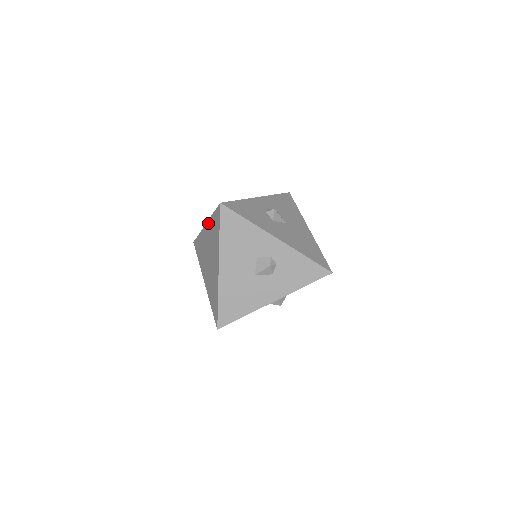
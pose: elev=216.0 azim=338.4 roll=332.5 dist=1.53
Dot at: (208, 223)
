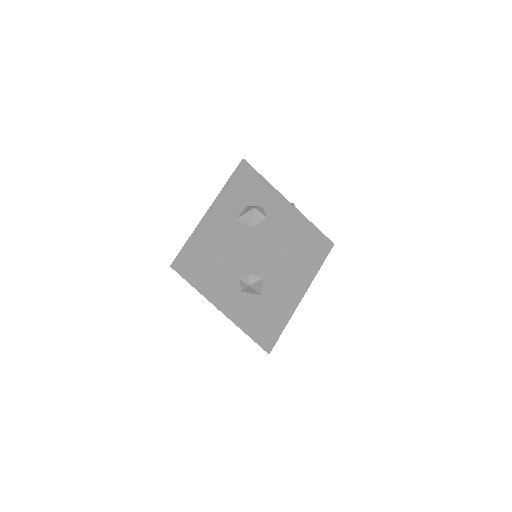
Dot at: (200, 222)
